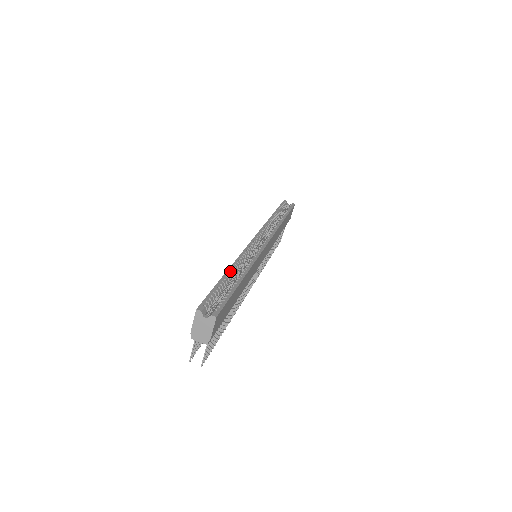
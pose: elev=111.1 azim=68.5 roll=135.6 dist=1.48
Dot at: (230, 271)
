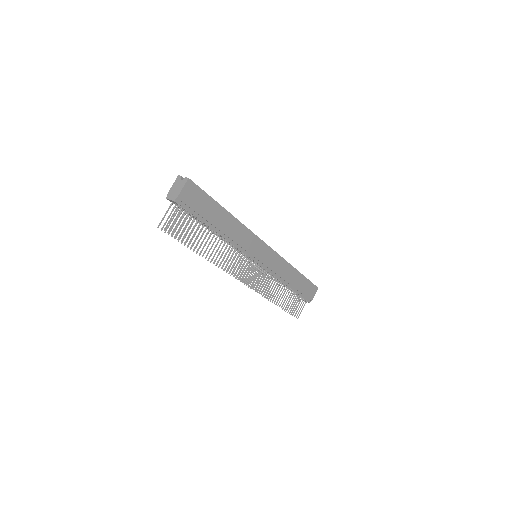
Dot at: occluded
